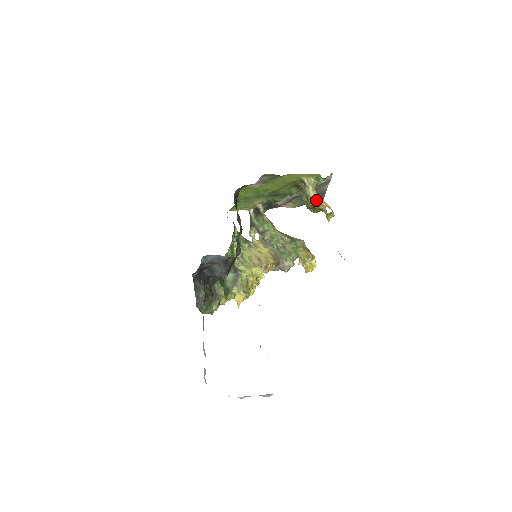
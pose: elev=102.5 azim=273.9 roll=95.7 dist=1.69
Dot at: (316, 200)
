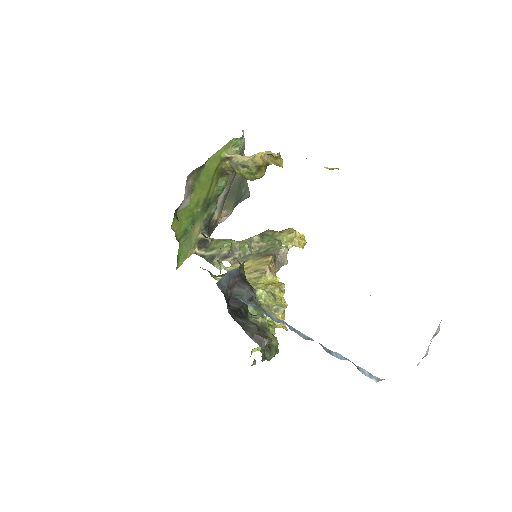
Dot at: (256, 156)
